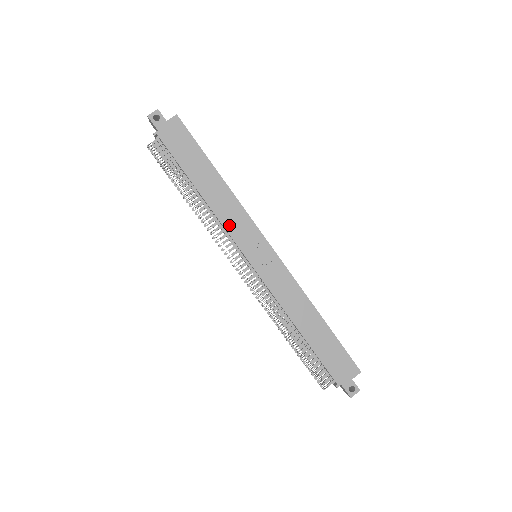
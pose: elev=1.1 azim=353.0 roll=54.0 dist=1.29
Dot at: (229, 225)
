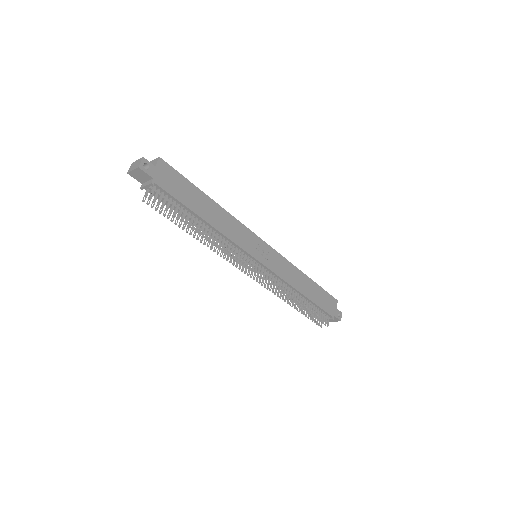
Dot at: (237, 240)
